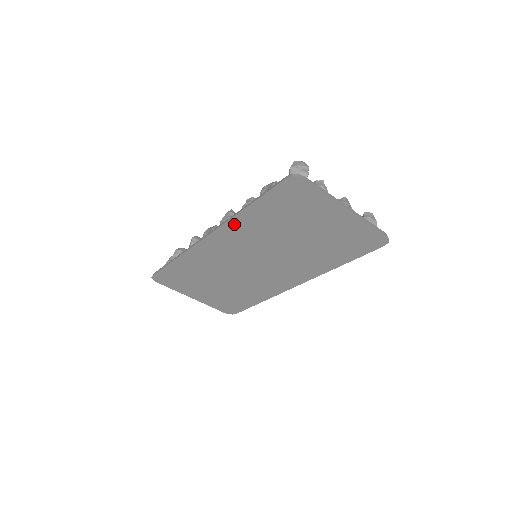
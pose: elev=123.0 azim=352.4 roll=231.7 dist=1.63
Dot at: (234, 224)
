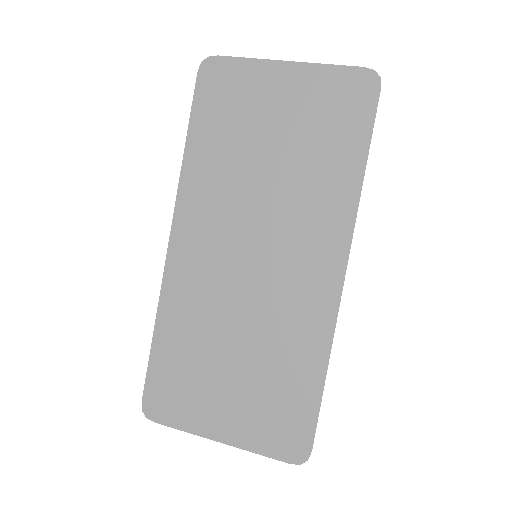
Dot at: (188, 189)
